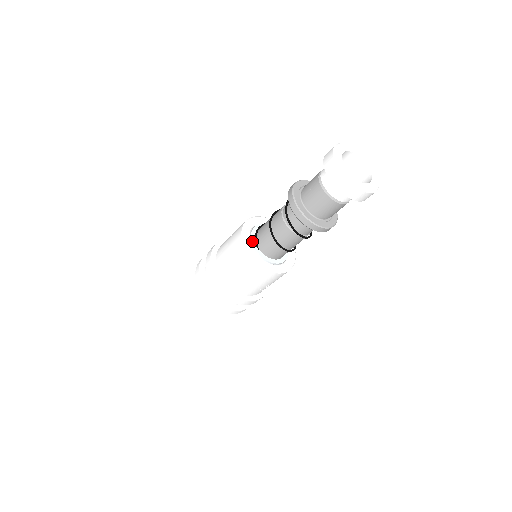
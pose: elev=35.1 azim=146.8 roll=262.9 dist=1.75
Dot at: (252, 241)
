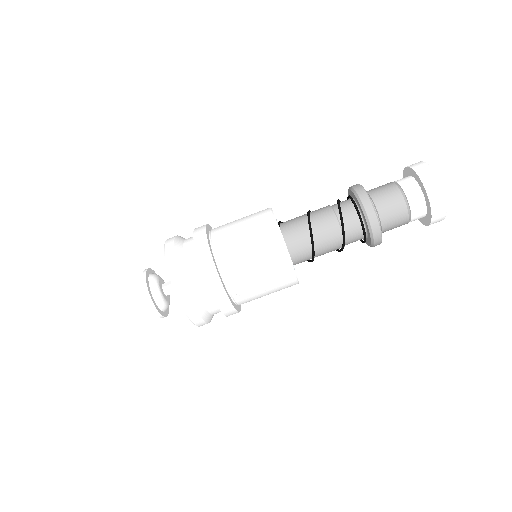
Dot at: (276, 219)
